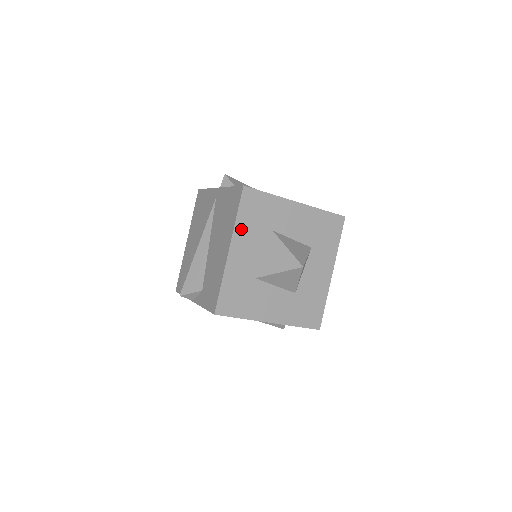
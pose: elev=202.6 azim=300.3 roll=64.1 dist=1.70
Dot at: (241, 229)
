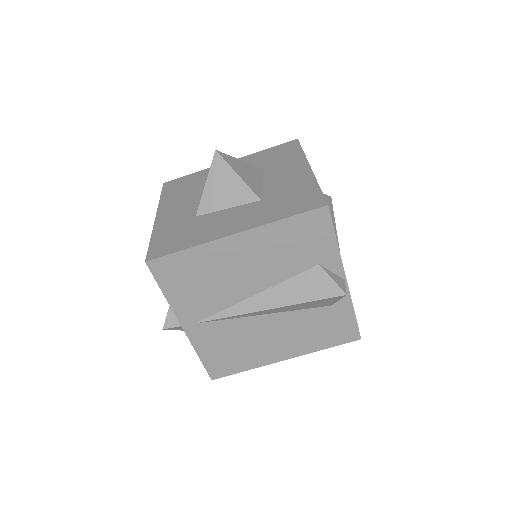
Dot at: (167, 201)
